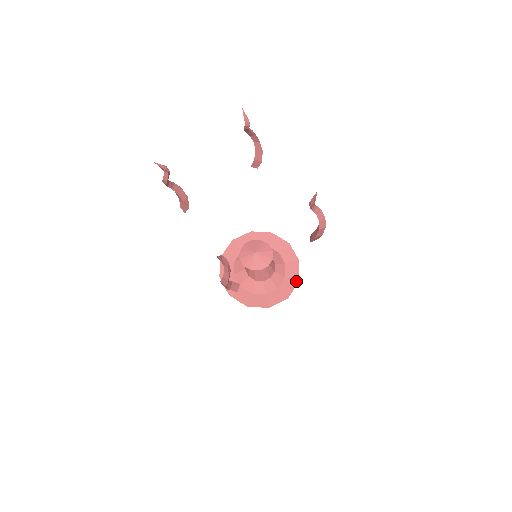
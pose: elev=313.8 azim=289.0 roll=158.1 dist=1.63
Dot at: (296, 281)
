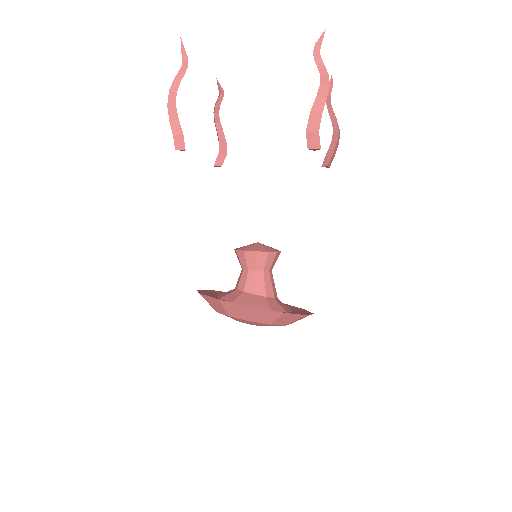
Dot at: (302, 309)
